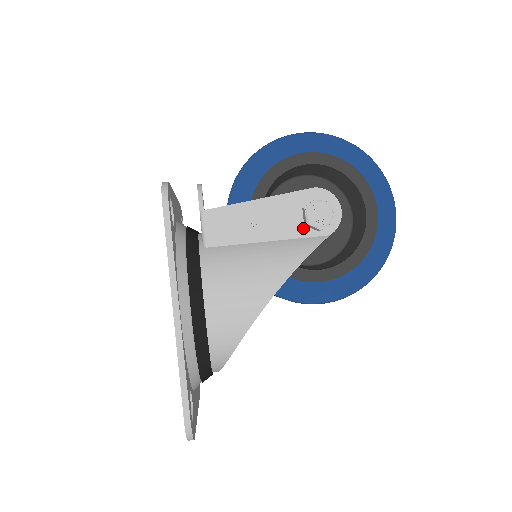
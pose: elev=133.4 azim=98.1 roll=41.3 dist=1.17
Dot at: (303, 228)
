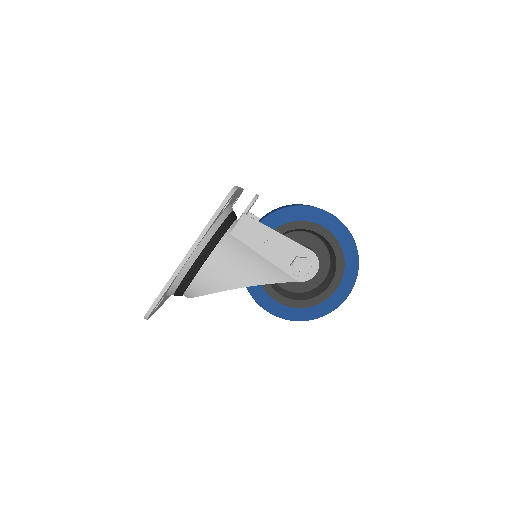
Dot at: (288, 266)
